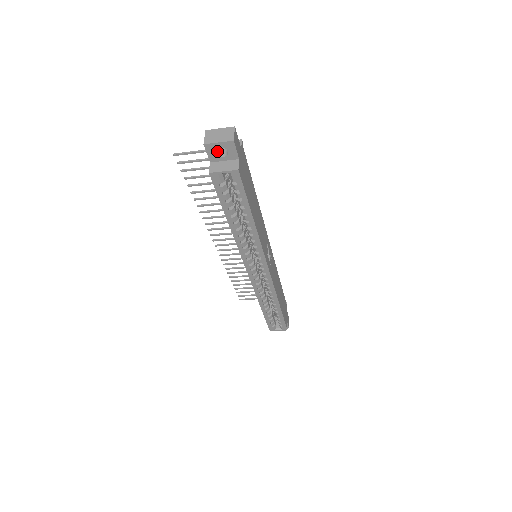
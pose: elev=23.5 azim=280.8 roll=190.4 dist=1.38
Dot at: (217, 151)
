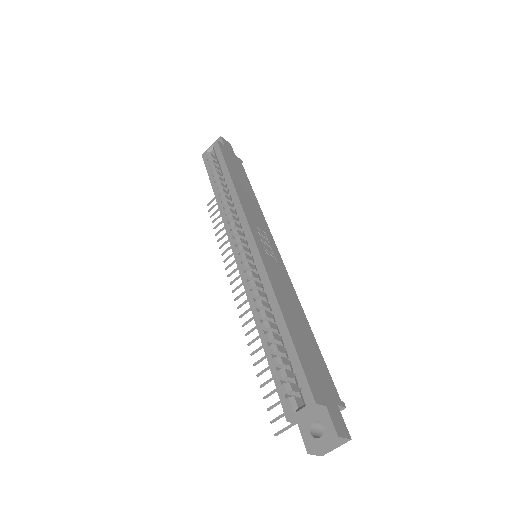
Dot at: occluded
